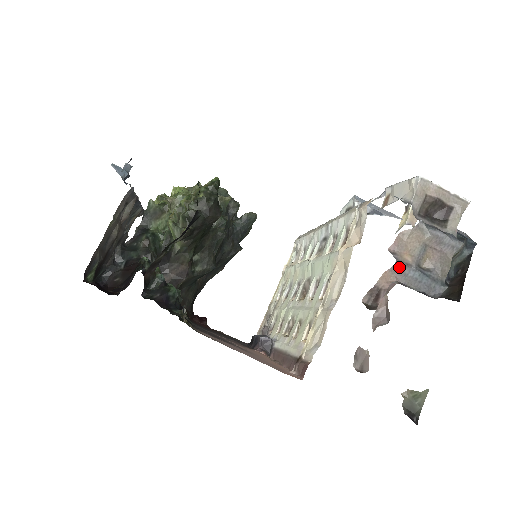
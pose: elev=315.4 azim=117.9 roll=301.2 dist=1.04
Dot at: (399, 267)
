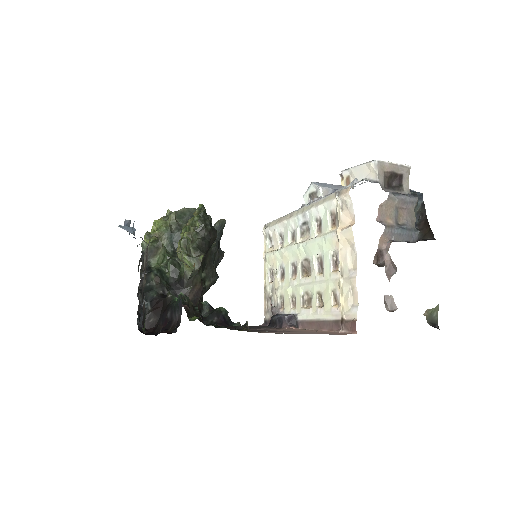
Dot at: (388, 230)
